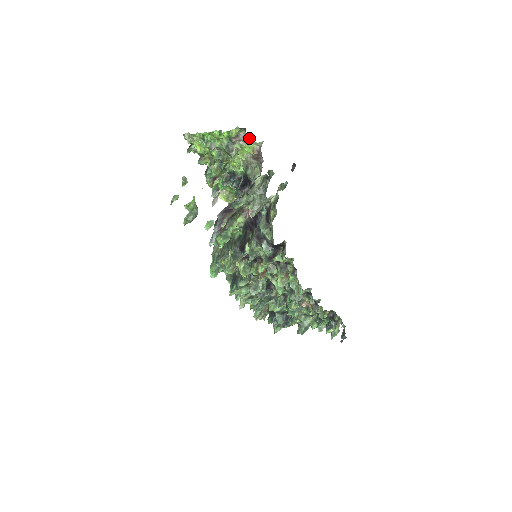
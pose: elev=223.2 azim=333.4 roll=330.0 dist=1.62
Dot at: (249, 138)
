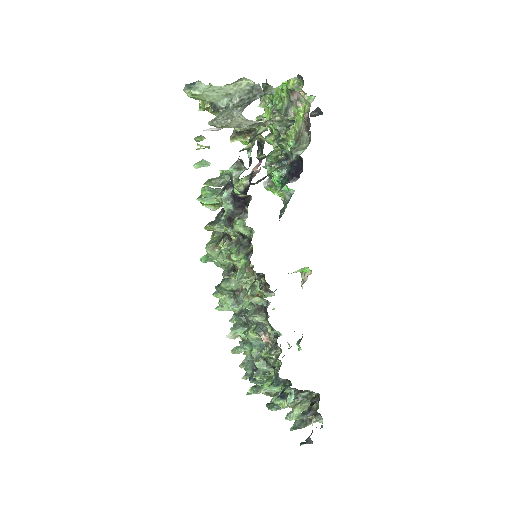
Dot at: (304, 93)
